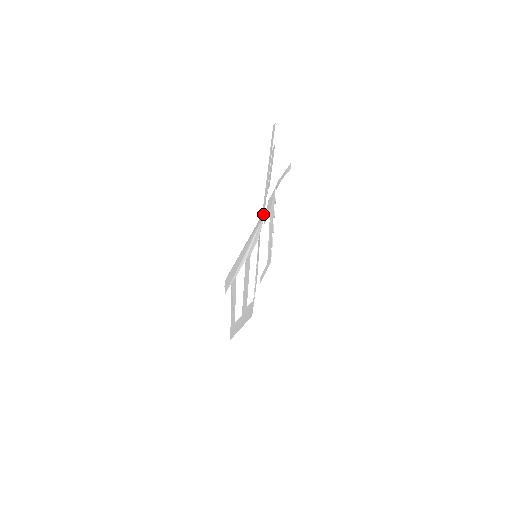
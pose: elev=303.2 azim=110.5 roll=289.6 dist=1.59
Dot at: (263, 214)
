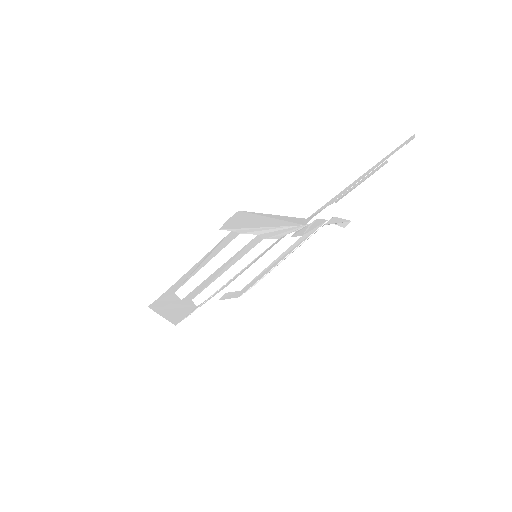
Dot at: (305, 222)
